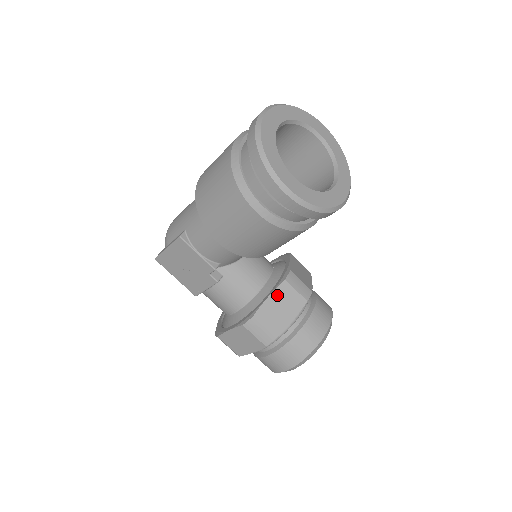
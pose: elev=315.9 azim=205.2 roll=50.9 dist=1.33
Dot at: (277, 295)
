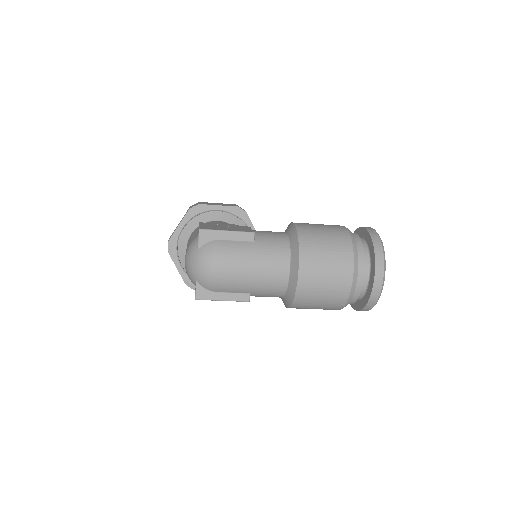
Dot at: occluded
